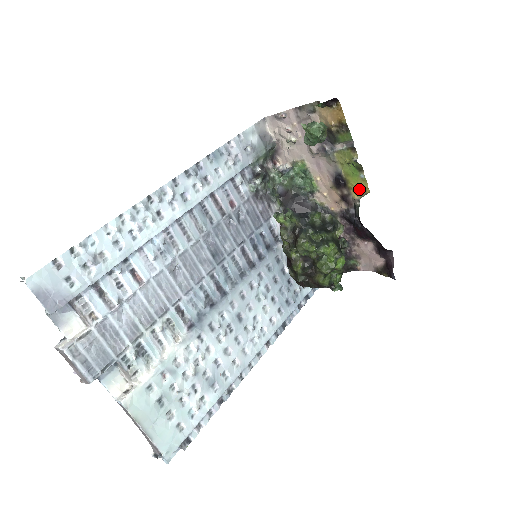
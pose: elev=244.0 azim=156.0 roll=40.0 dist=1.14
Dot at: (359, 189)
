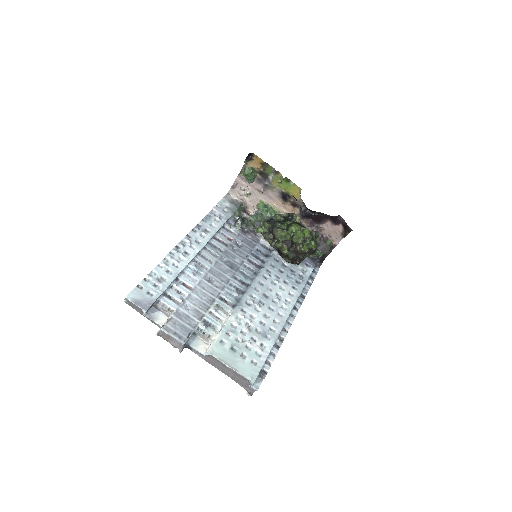
Dot at: (296, 192)
